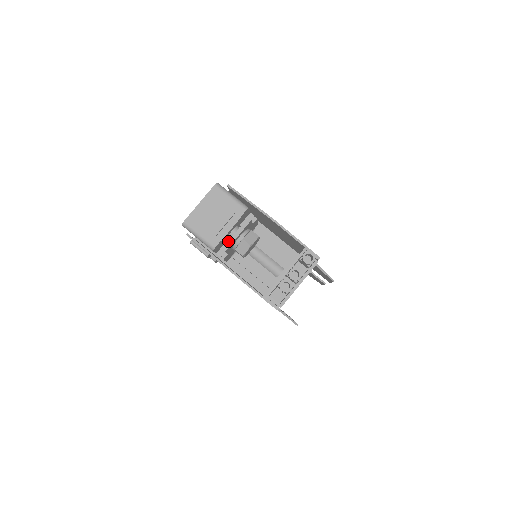
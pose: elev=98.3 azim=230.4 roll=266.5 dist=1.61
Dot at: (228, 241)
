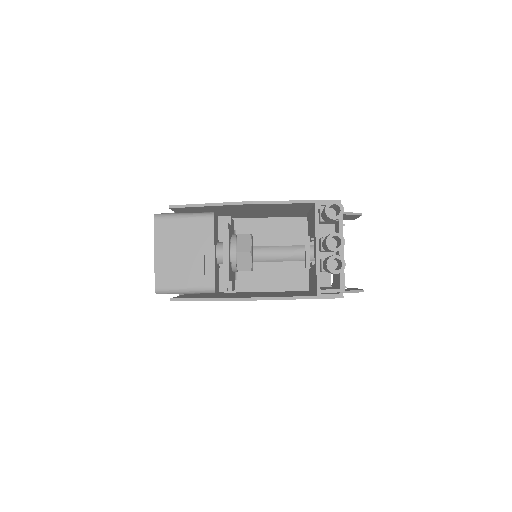
Dot at: (223, 268)
